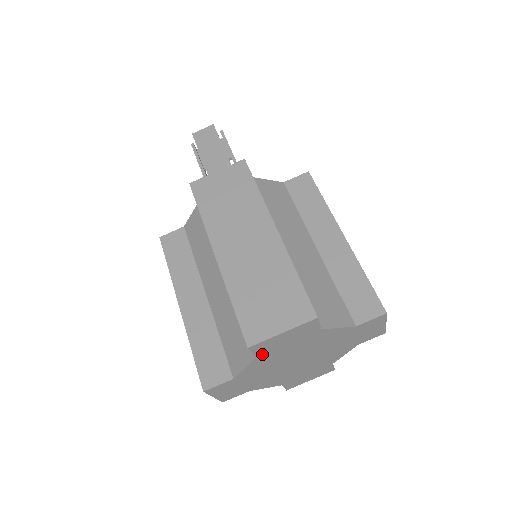
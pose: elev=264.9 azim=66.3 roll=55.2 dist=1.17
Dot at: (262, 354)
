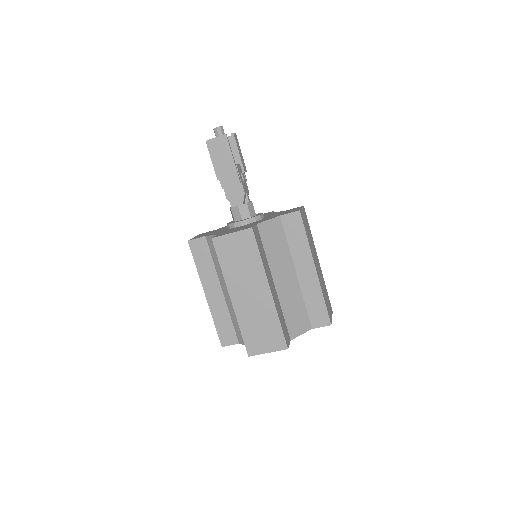
Dot at: occluded
